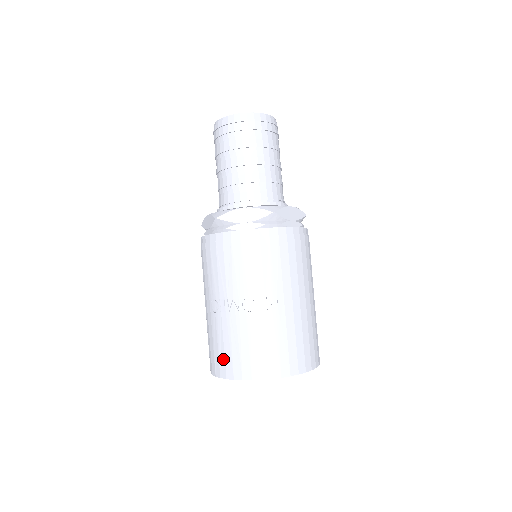
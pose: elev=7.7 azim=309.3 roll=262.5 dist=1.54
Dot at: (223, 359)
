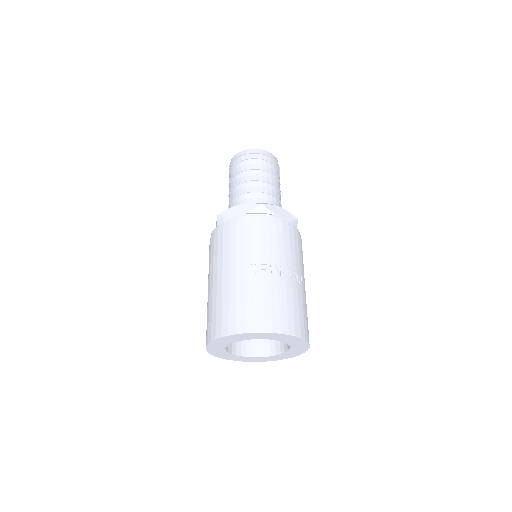
Dot at: (260, 314)
